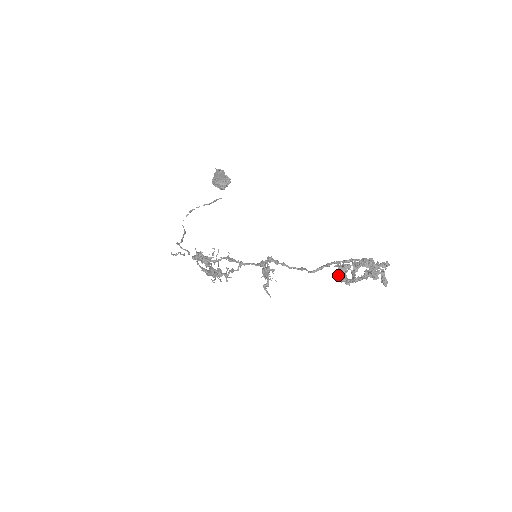
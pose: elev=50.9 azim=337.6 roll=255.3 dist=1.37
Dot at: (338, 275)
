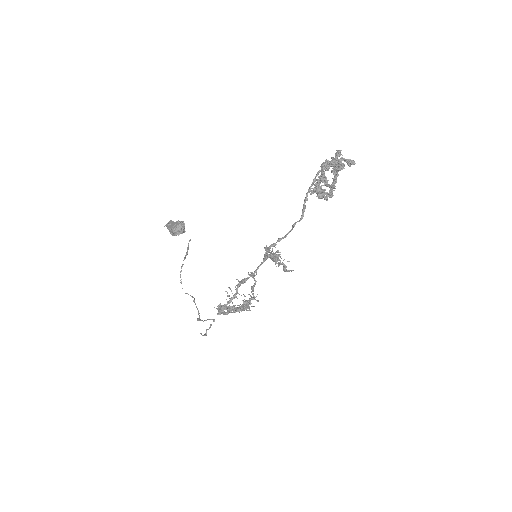
Dot at: (319, 196)
